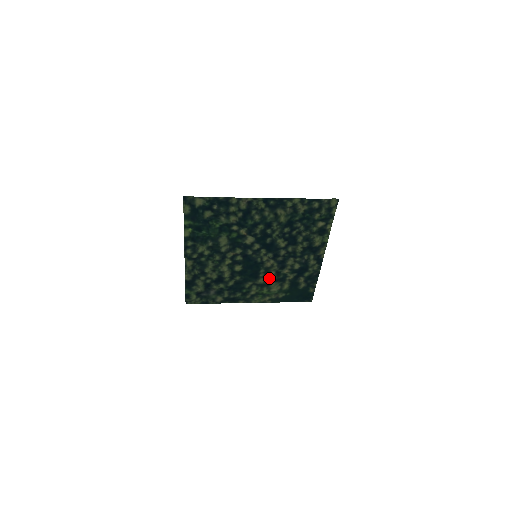
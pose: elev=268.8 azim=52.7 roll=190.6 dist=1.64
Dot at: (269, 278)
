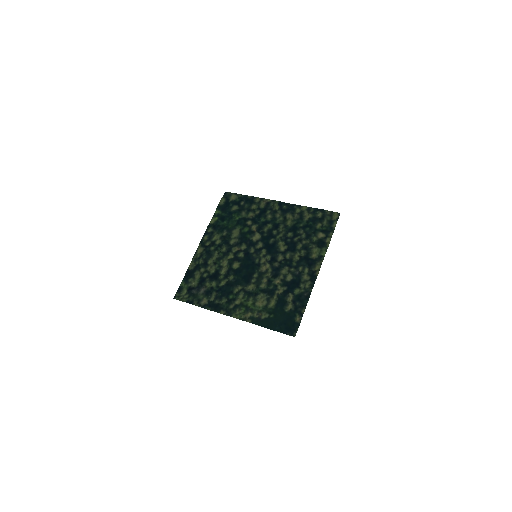
Dot at: (259, 286)
